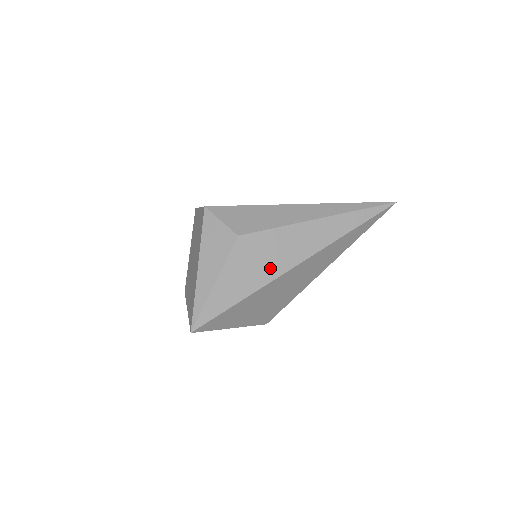
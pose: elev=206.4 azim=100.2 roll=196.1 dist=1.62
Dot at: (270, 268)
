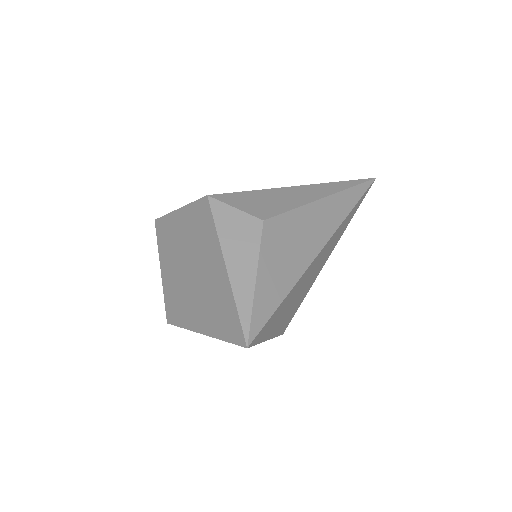
Dot at: (301, 255)
